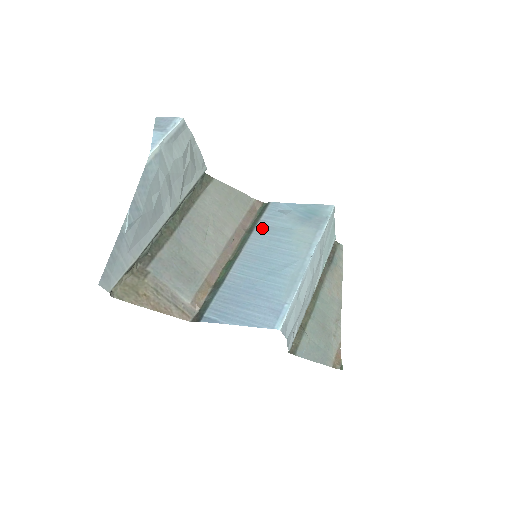
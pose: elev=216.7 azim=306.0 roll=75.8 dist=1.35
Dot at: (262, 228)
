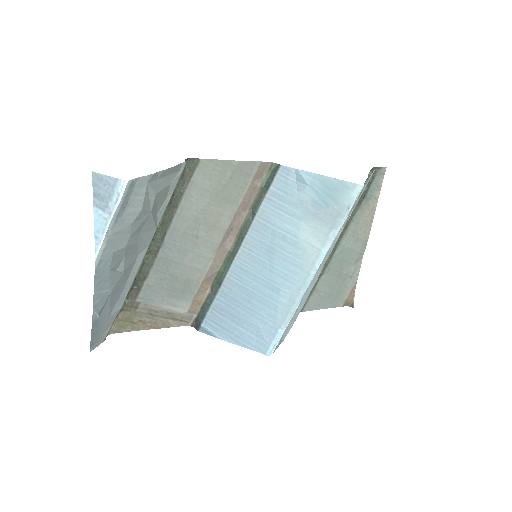
Dot at: (266, 213)
